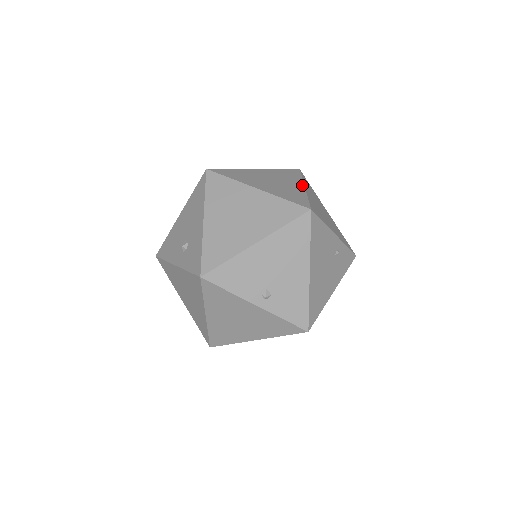
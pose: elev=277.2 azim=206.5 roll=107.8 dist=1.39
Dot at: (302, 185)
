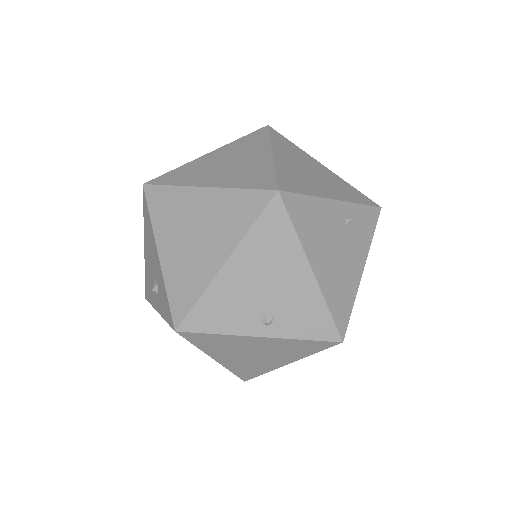
Dot at: (268, 151)
